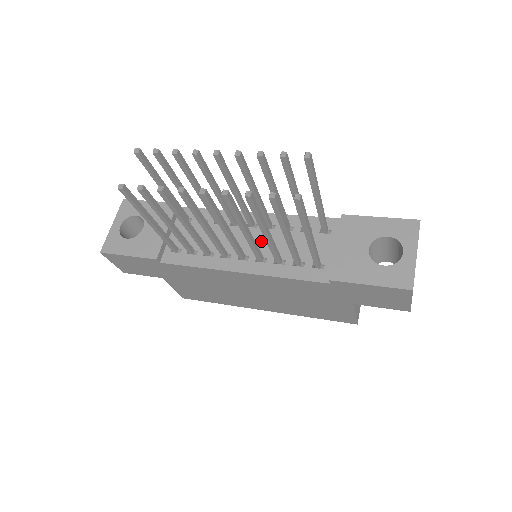
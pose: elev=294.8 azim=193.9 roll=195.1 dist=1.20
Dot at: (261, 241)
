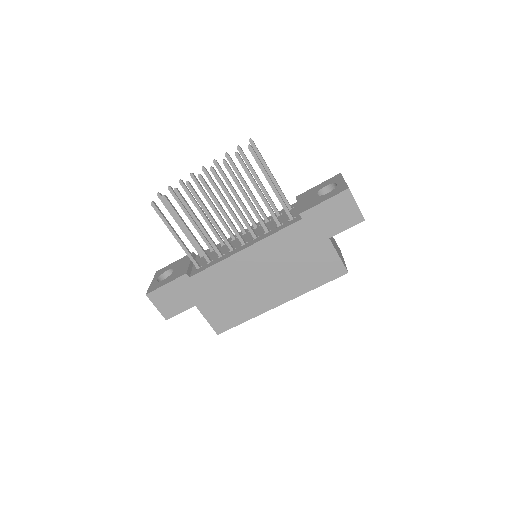
Dot at: occluded
